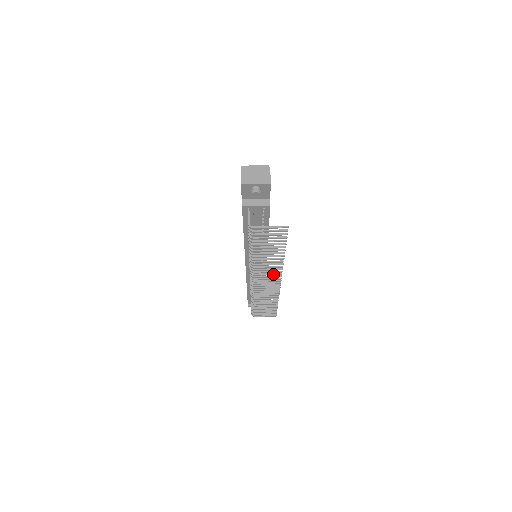
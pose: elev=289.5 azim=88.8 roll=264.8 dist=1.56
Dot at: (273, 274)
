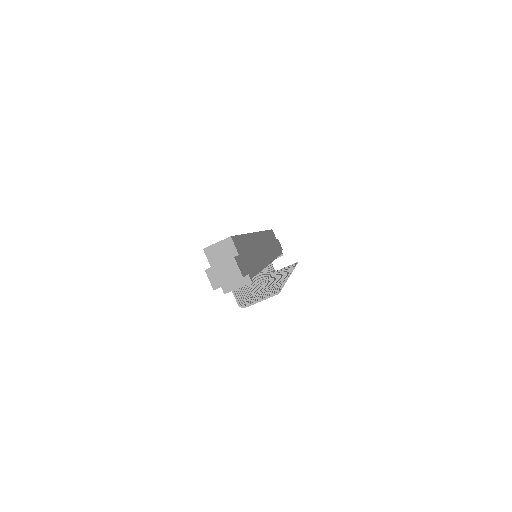
Dot at: occluded
